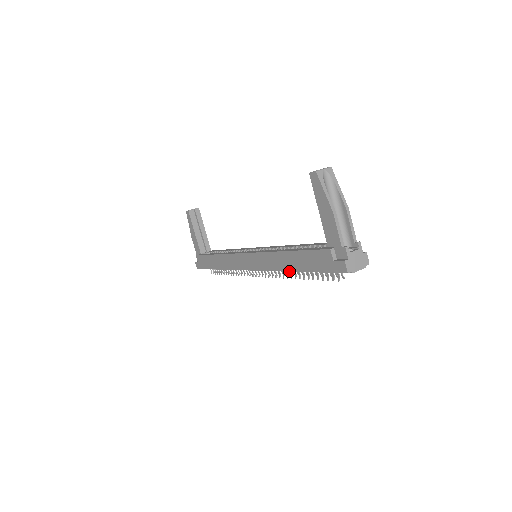
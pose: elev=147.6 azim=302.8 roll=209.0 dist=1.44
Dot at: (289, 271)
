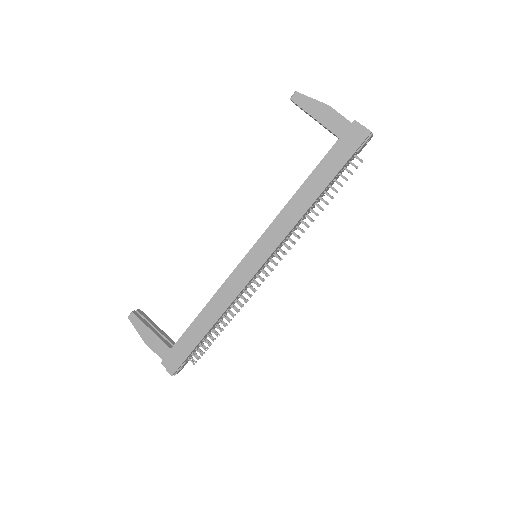
Dot at: (312, 203)
